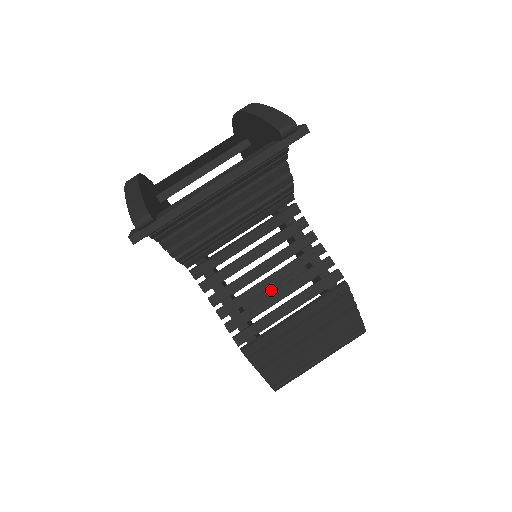
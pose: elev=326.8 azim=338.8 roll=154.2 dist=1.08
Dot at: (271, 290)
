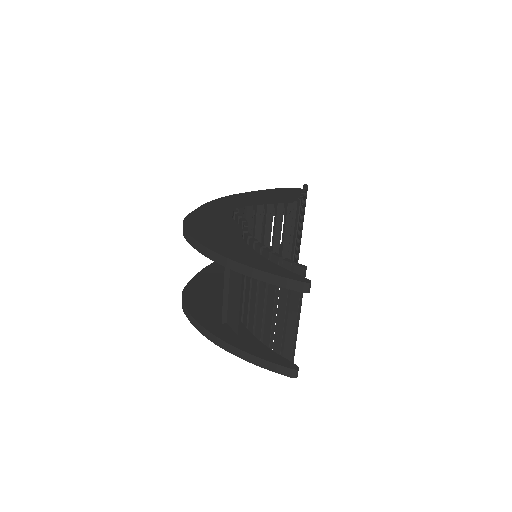
Dot at: occluded
